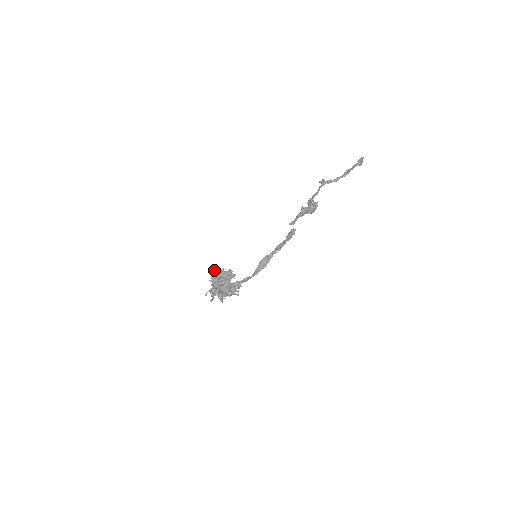
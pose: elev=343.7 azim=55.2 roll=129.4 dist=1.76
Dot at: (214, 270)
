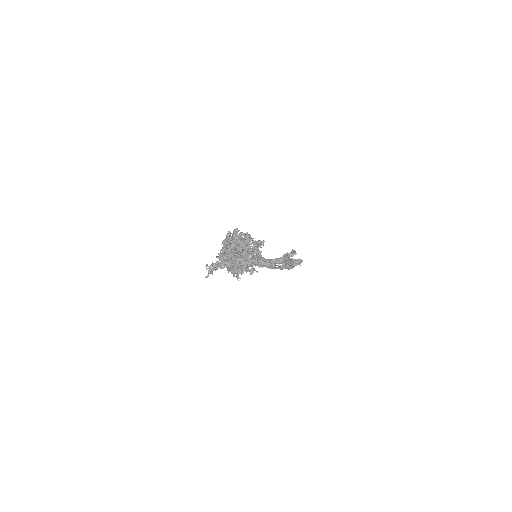
Dot at: occluded
